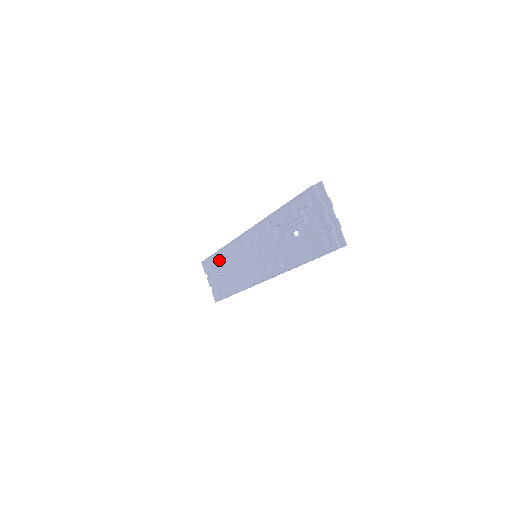
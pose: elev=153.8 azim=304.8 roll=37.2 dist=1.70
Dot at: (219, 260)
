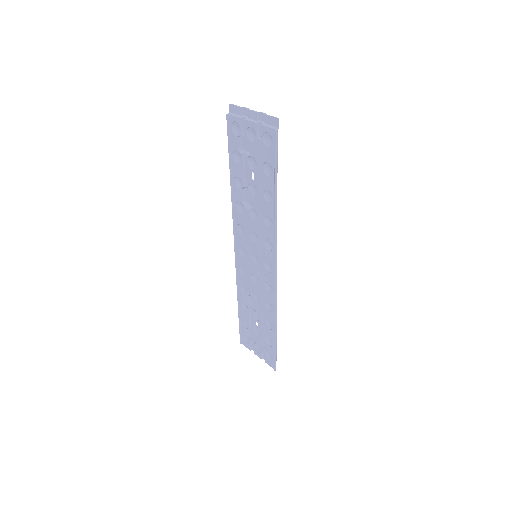
Dot at: (245, 313)
